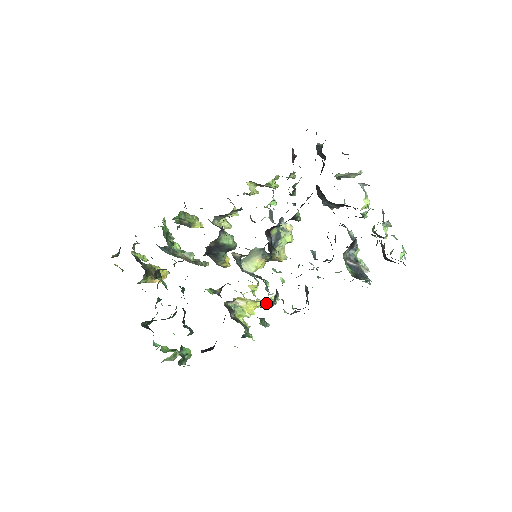
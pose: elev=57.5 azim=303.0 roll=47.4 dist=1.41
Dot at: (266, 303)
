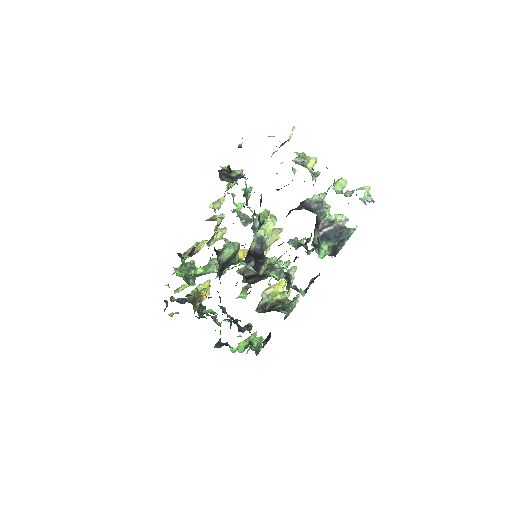
Dot at: occluded
